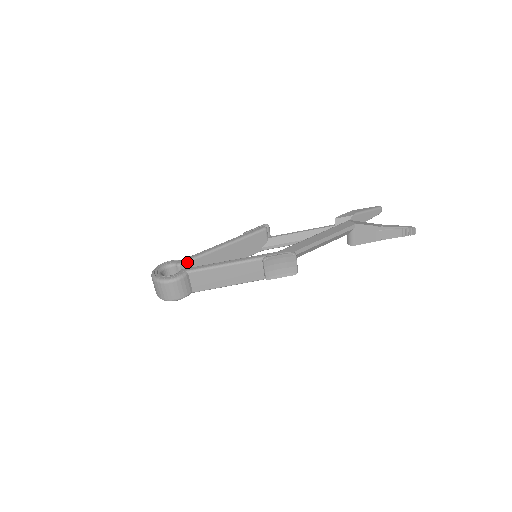
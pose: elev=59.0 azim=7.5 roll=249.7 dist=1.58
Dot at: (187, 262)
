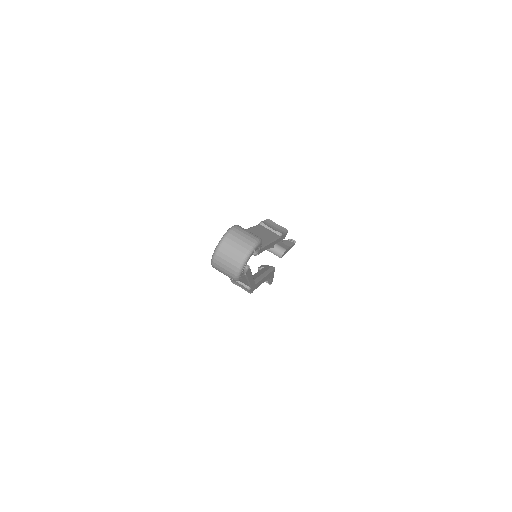
Dot at: occluded
